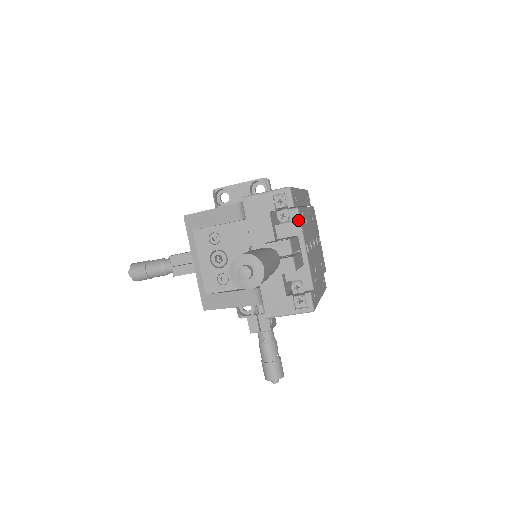
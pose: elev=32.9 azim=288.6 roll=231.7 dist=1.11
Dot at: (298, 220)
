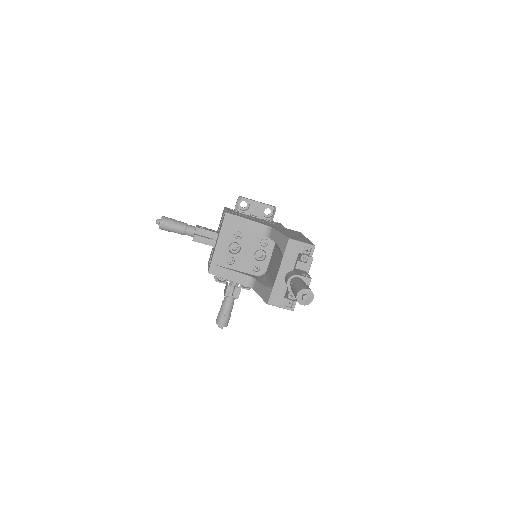
Dot at: (310, 264)
